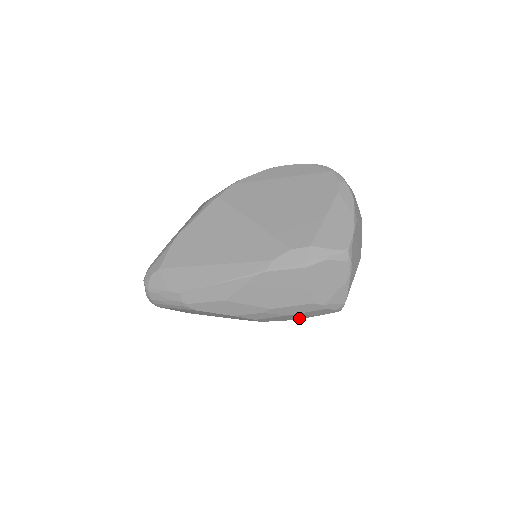
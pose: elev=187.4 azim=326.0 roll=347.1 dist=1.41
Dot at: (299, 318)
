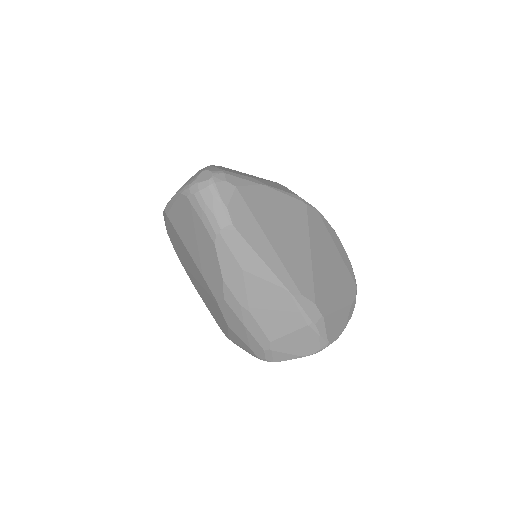
Dot at: (235, 330)
